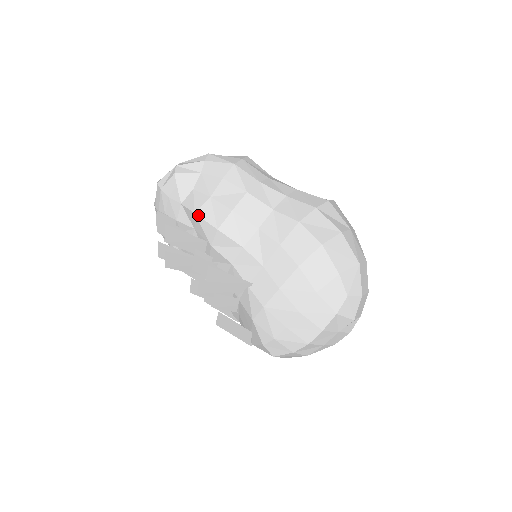
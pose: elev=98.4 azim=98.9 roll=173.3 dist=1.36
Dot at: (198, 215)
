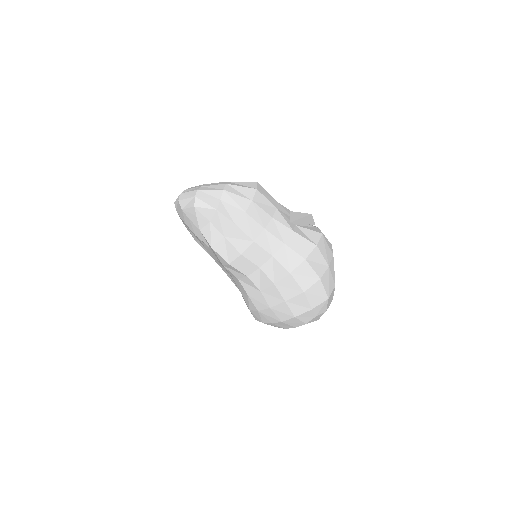
Dot at: (214, 250)
